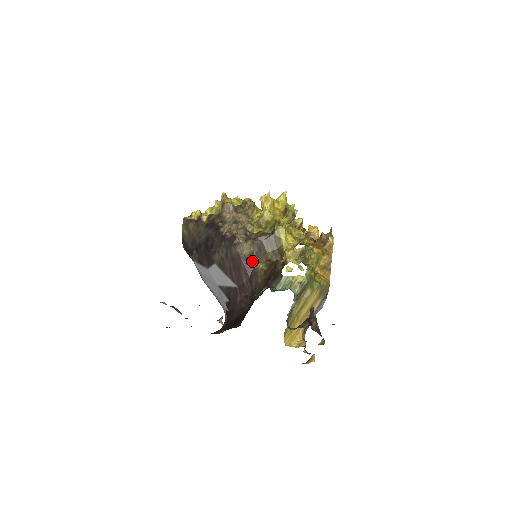
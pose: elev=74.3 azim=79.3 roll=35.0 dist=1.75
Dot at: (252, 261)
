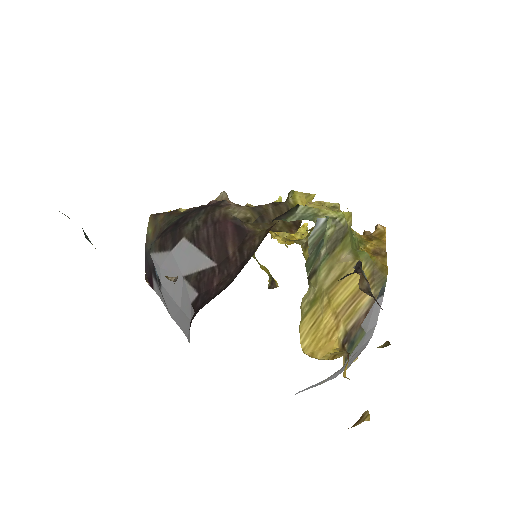
Dot at: (247, 224)
